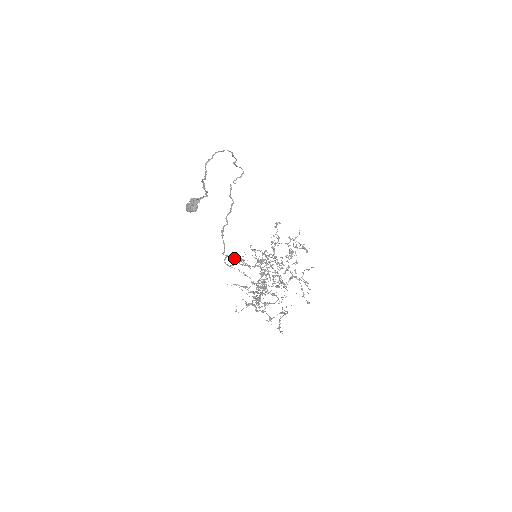
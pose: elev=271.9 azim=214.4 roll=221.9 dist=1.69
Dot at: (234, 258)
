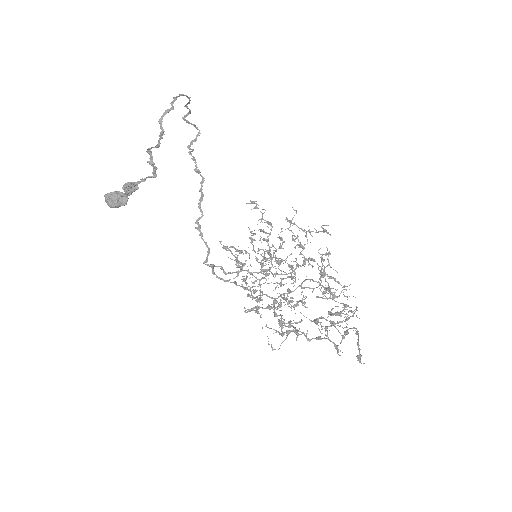
Dot at: (217, 266)
